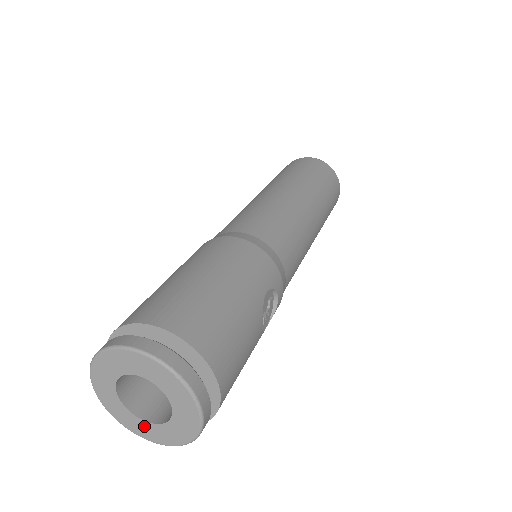
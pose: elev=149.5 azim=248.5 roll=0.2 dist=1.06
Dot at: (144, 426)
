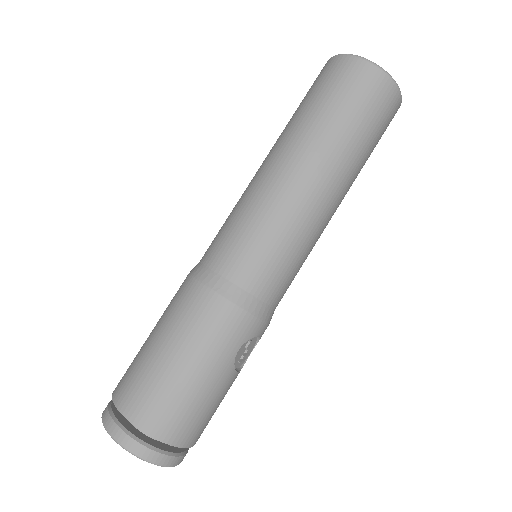
Dot at: occluded
